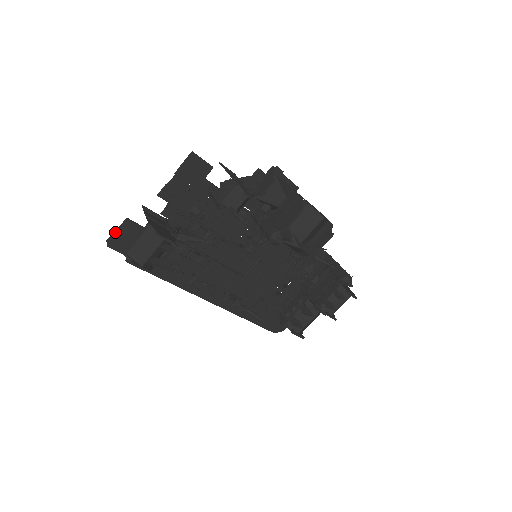
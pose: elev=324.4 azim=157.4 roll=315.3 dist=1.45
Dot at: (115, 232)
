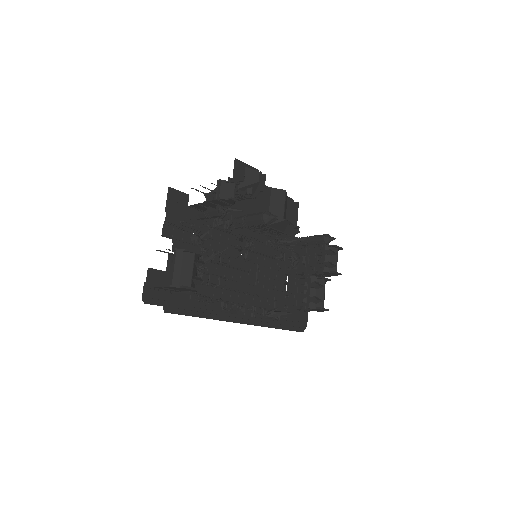
Dot at: (145, 286)
